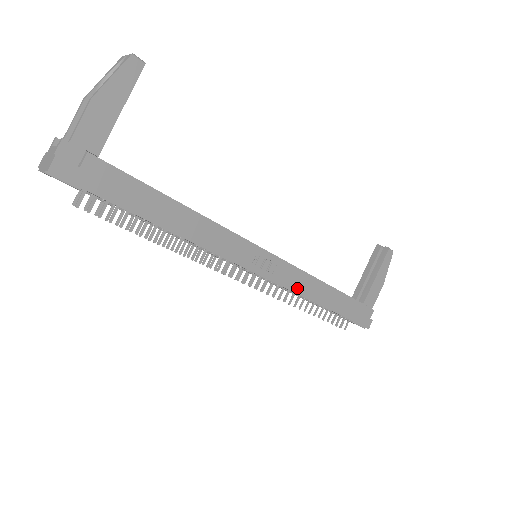
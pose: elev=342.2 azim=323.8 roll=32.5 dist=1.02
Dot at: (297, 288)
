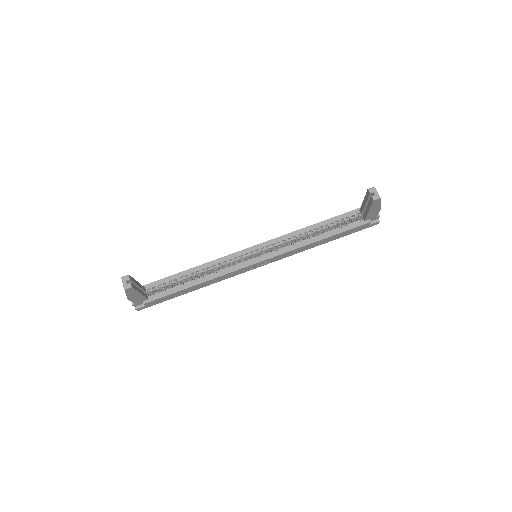
Dot at: (293, 254)
